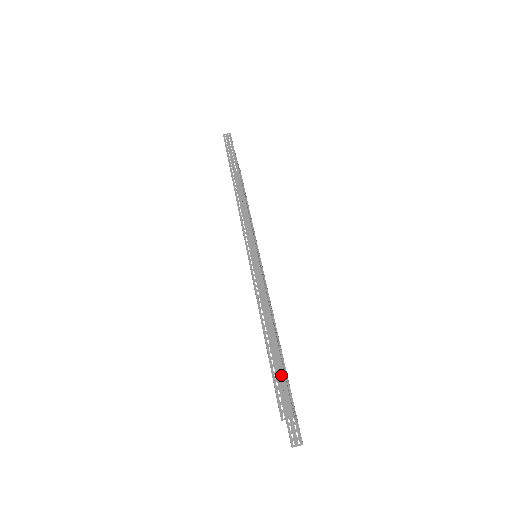
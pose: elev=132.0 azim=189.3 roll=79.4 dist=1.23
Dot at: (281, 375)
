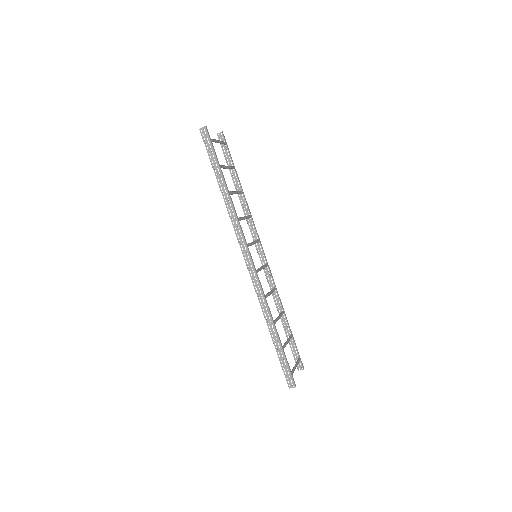
Dot at: (287, 330)
